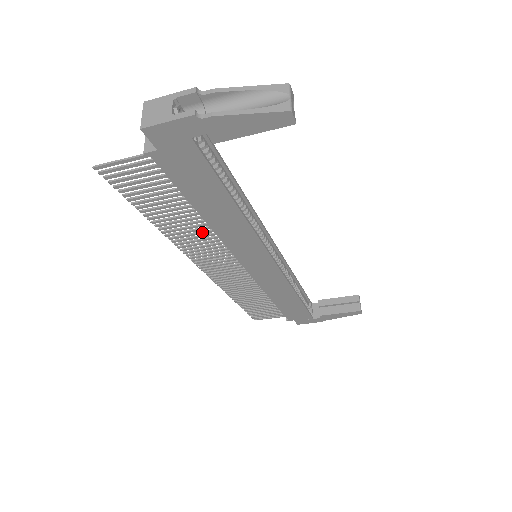
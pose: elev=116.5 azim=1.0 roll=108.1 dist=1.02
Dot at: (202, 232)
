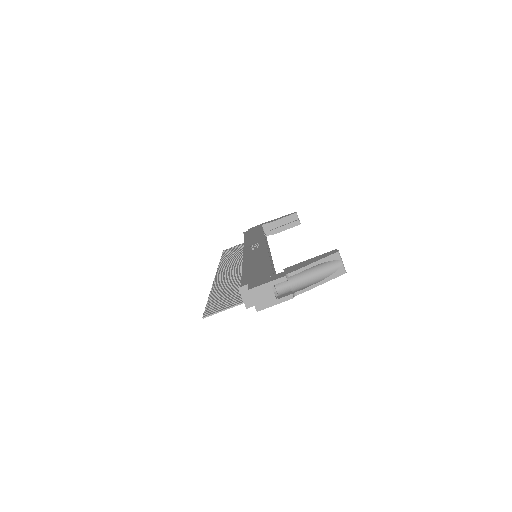
Dot at: occluded
